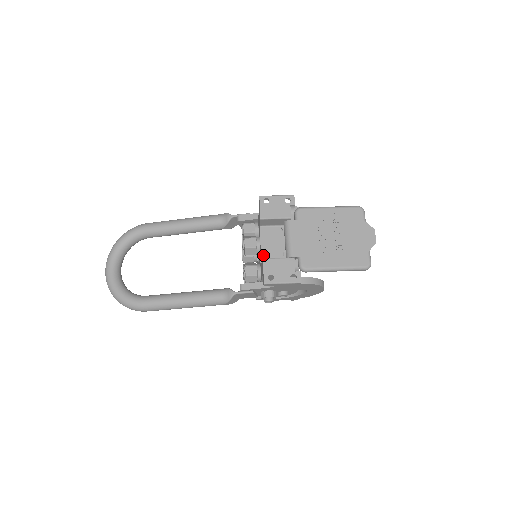
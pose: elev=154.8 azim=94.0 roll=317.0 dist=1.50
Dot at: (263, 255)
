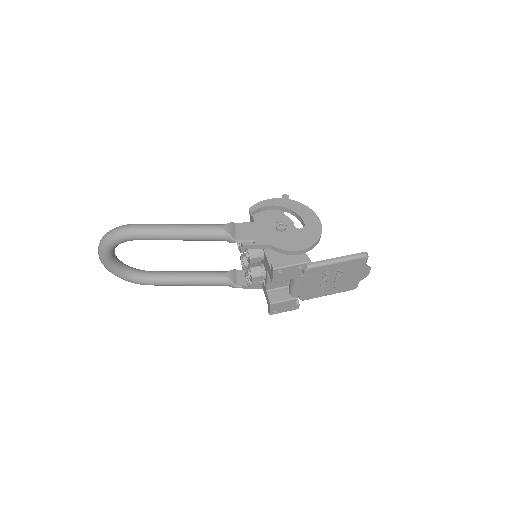
Dot at: (268, 286)
